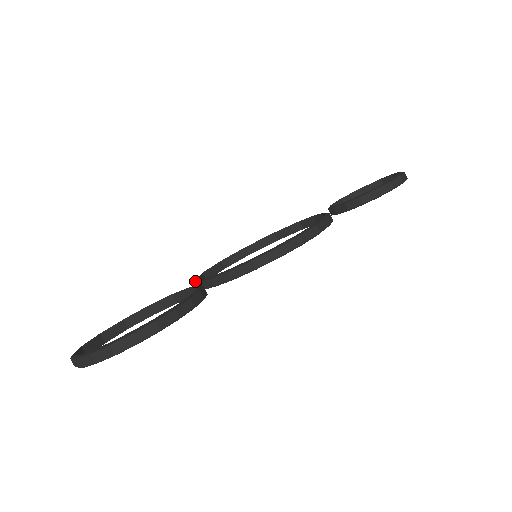
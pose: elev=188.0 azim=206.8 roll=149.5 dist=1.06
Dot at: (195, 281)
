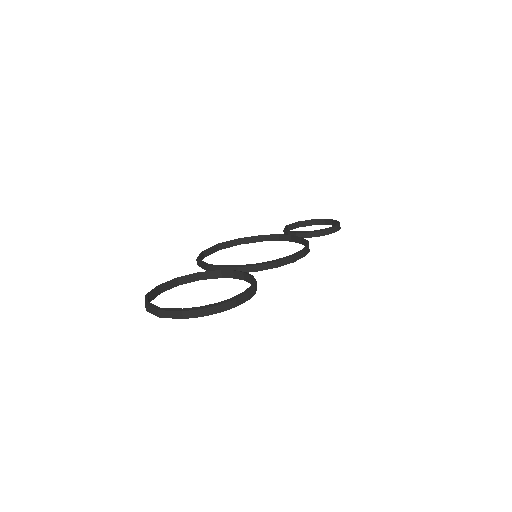
Dot at: (210, 265)
